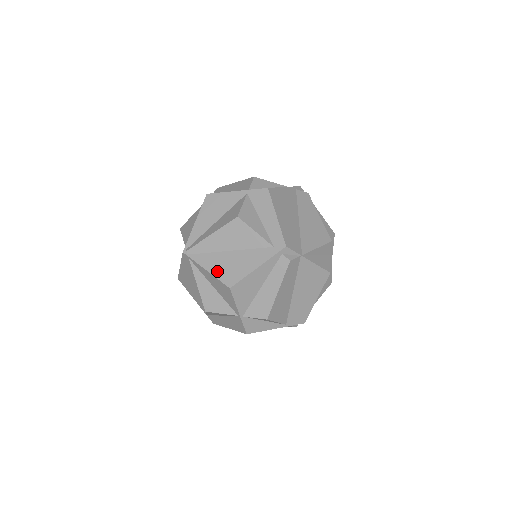
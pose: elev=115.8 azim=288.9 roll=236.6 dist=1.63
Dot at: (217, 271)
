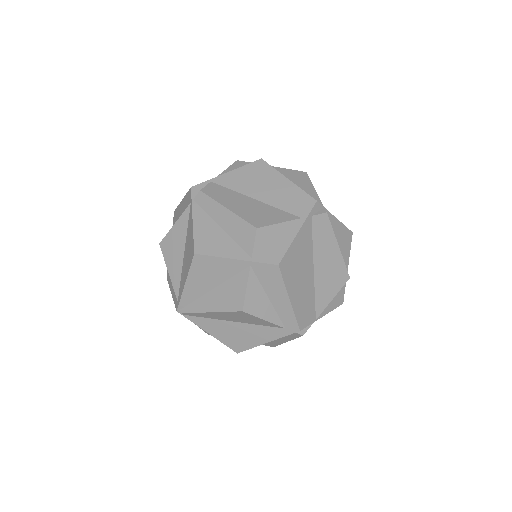
Dot at: (221, 337)
